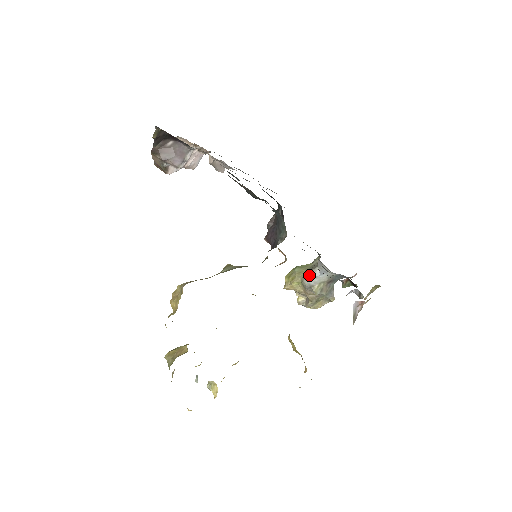
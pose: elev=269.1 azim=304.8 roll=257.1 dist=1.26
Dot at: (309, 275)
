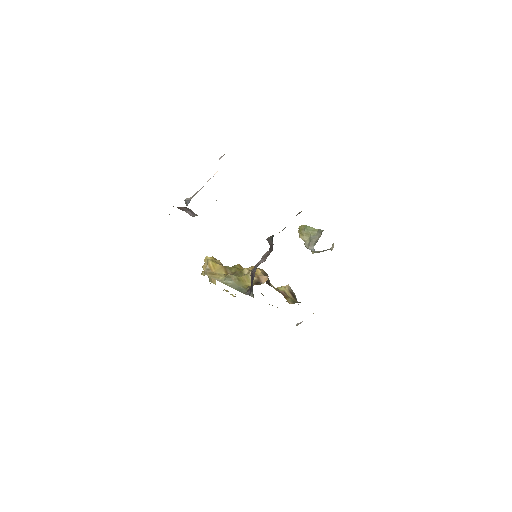
Dot at: (308, 246)
